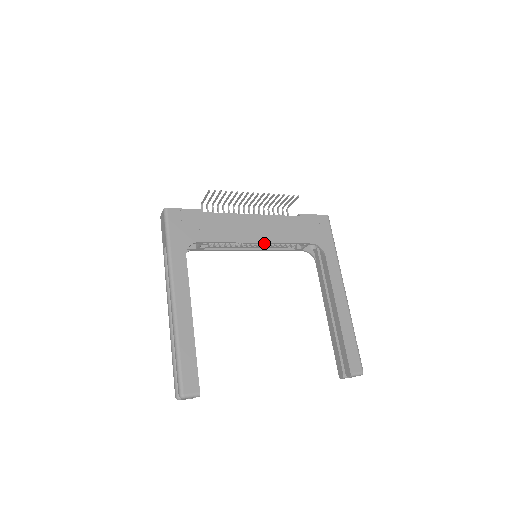
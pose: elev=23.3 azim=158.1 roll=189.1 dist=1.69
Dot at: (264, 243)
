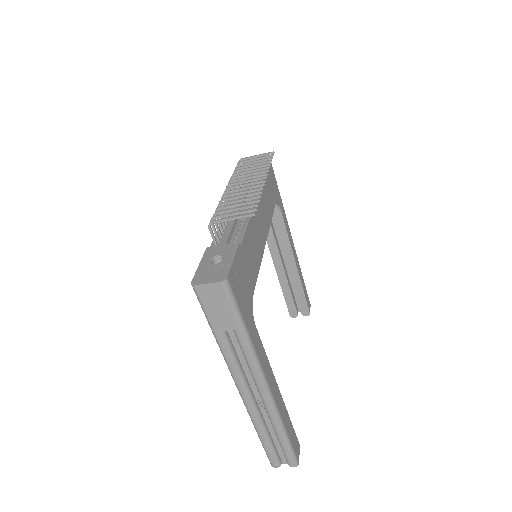
Dot at: occluded
